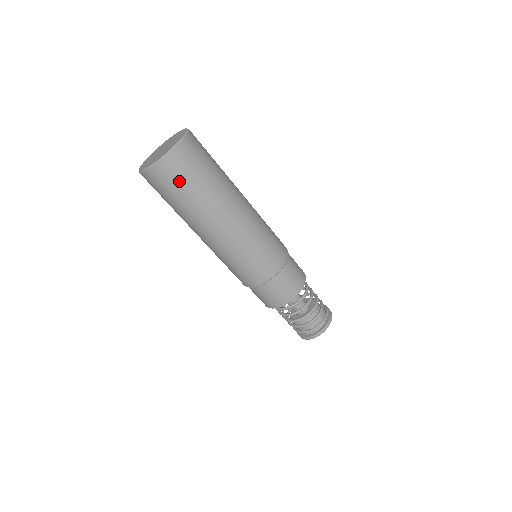
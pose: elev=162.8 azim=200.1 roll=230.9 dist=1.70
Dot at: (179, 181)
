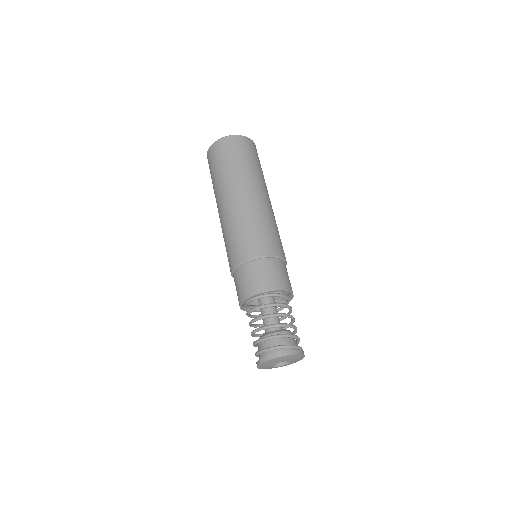
Dot at: (219, 158)
